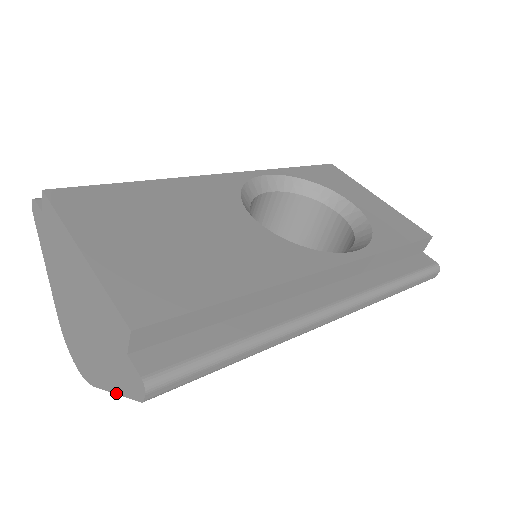
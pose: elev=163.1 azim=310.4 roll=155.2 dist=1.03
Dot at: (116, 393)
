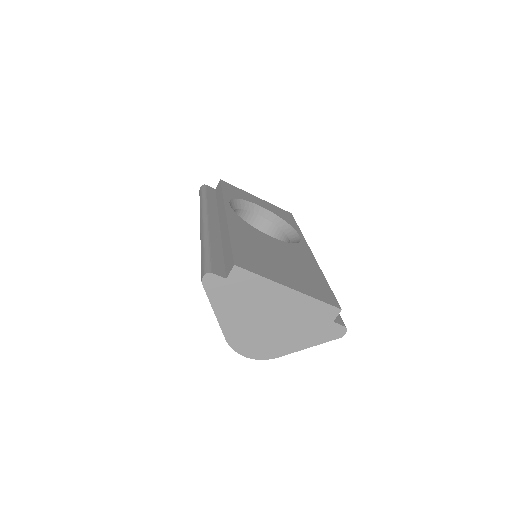
Dot at: (312, 346)
